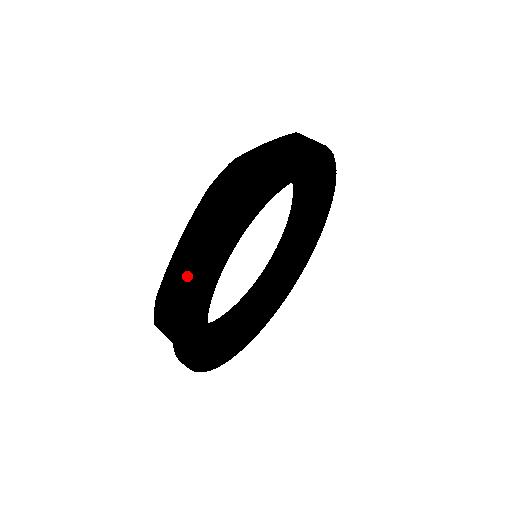
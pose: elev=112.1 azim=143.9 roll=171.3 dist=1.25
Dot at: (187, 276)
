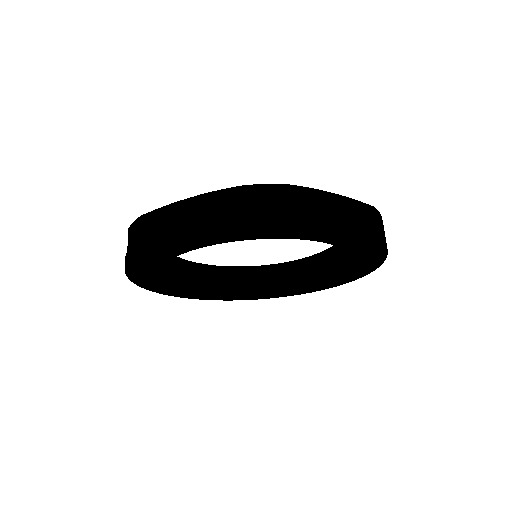
Dot at: (165, 228)
